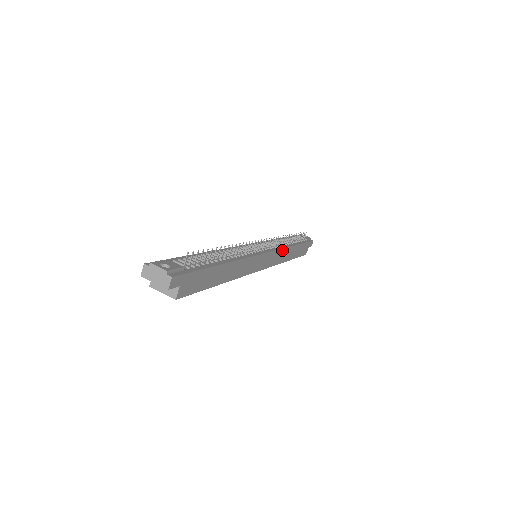
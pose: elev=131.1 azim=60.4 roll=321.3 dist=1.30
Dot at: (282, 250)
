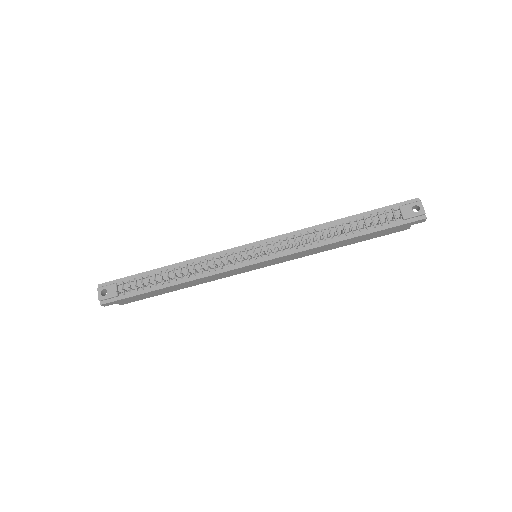
Dot at: (301, 252)
